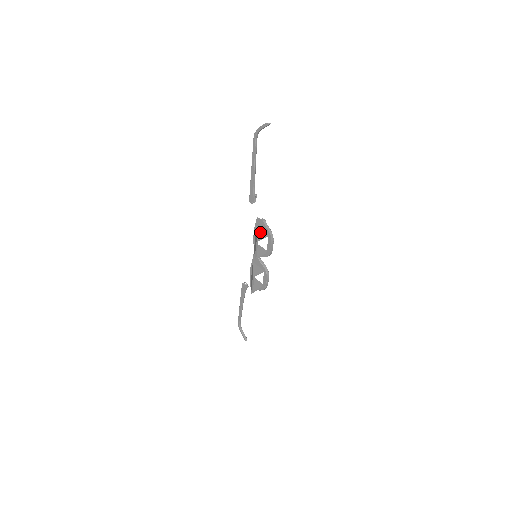
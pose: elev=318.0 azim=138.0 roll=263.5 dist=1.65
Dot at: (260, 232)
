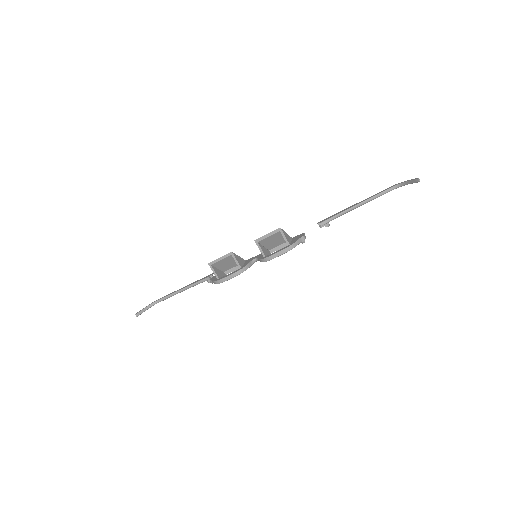
Dot at: (289, 238)
